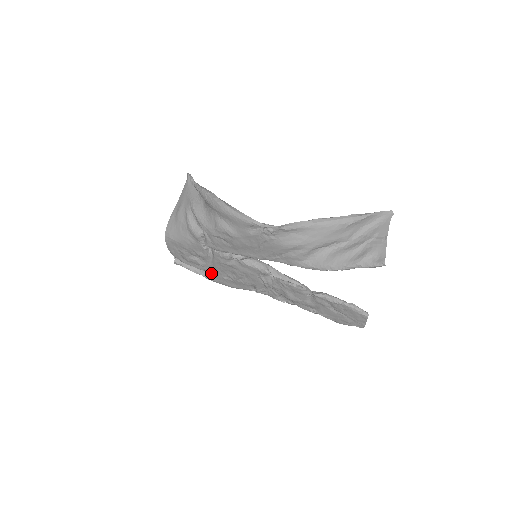
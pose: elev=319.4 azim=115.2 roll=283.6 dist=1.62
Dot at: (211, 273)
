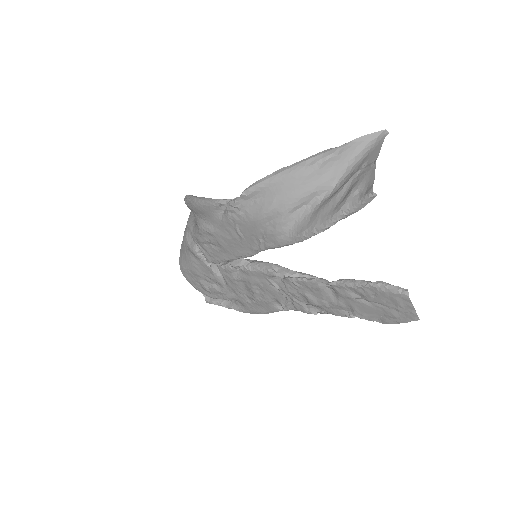
Dot at: (238, 302)
